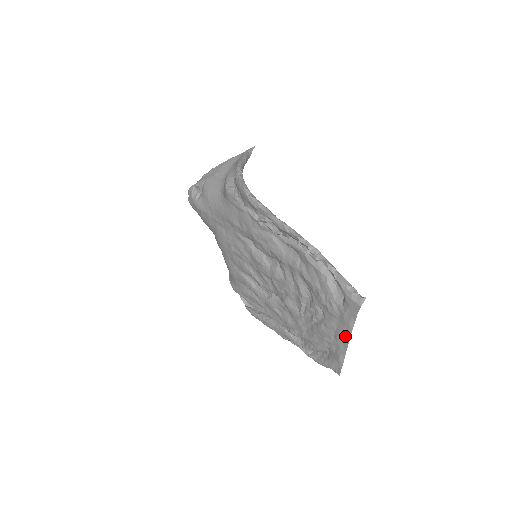
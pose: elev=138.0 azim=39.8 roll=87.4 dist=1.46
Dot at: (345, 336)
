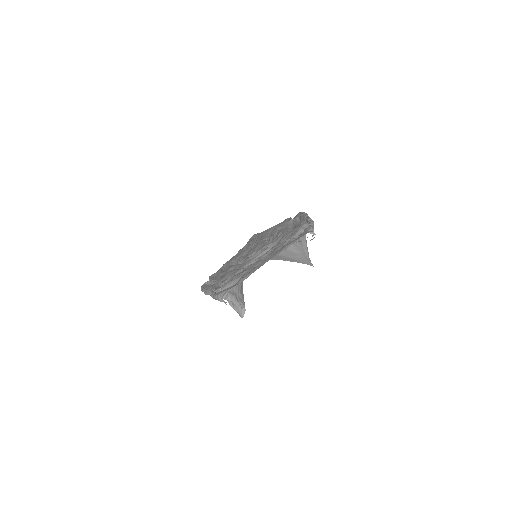
Dot at: (270, 258)
